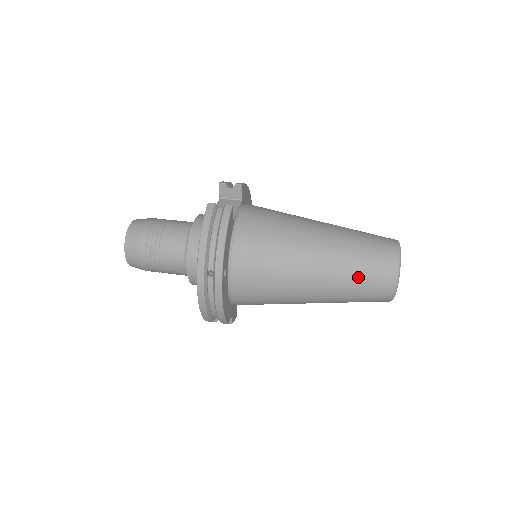
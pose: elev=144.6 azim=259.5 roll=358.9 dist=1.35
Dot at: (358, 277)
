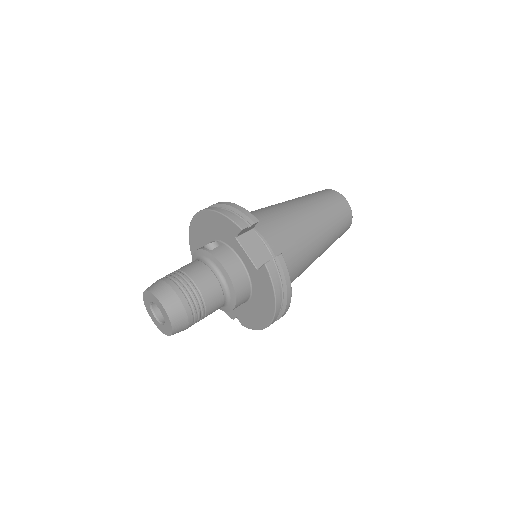
Dot at: (336, 239)
